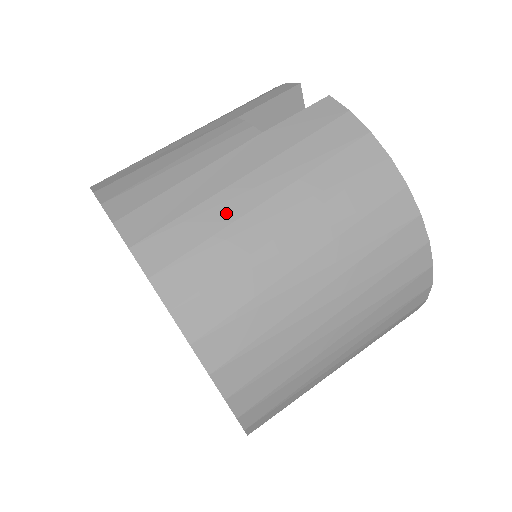
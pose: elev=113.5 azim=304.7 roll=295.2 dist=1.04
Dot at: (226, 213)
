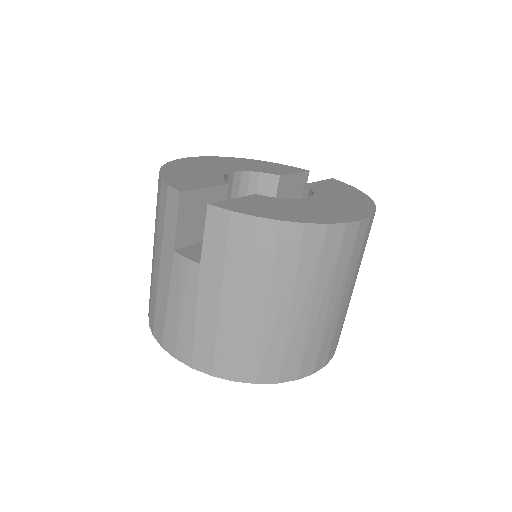
Dot at: (232, 329)
